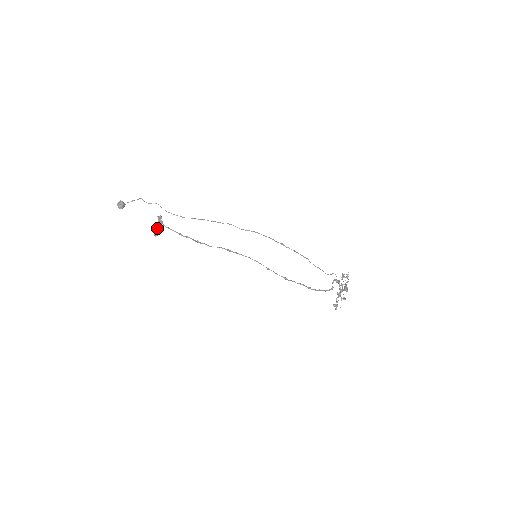
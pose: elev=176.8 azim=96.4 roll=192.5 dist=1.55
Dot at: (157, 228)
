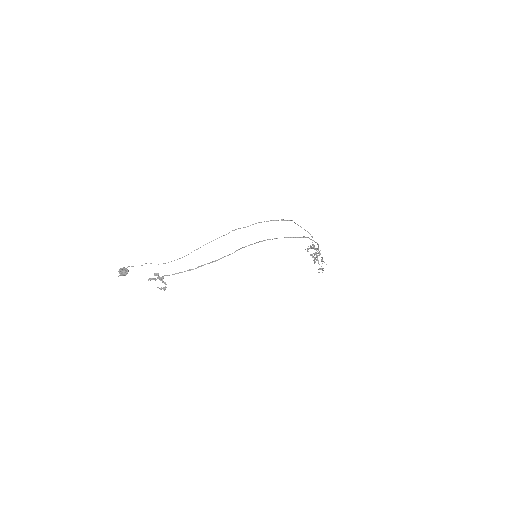
Dot at: (162, 281)
